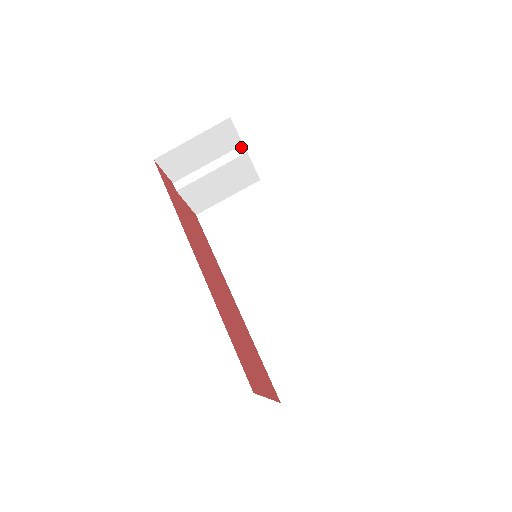
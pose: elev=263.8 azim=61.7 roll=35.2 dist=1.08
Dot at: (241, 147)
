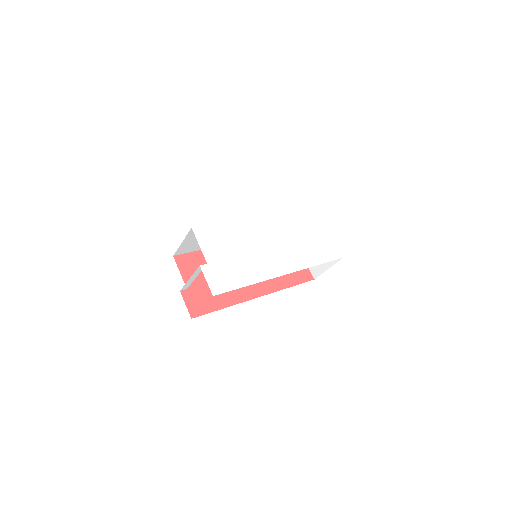
Dot at: (200, 267)
